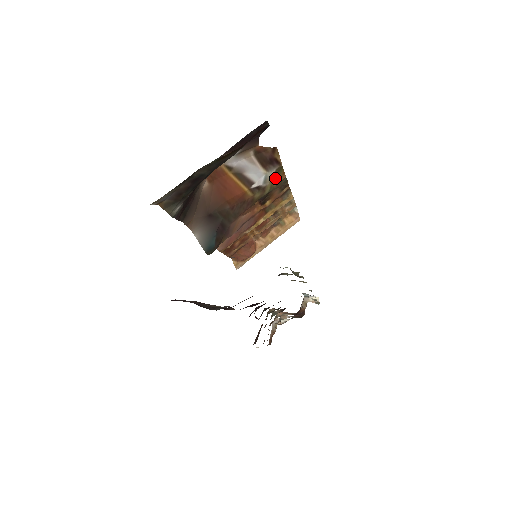
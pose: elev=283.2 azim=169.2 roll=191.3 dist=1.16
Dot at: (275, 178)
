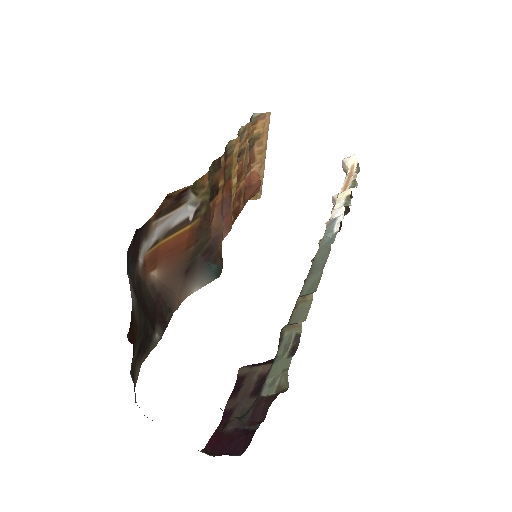
Dot at: (200, 190)
